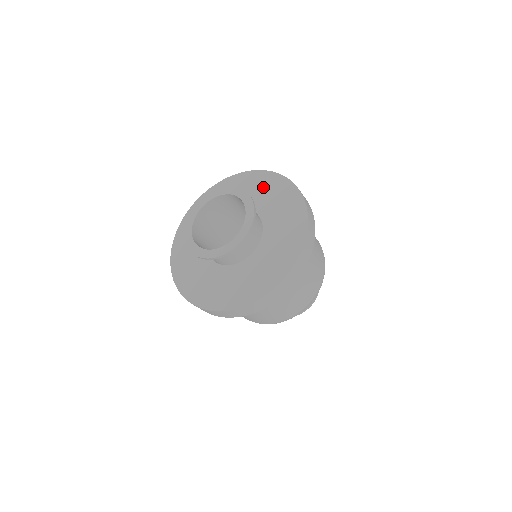
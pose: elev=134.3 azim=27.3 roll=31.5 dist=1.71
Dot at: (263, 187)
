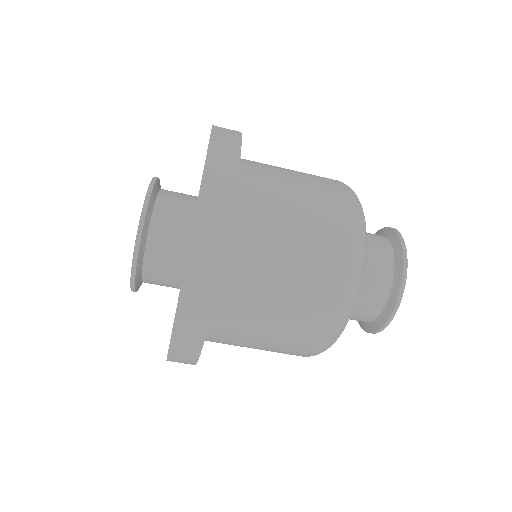
Dot at: occluded
